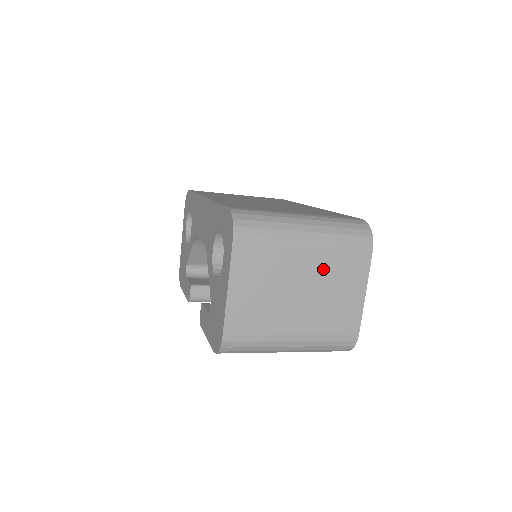
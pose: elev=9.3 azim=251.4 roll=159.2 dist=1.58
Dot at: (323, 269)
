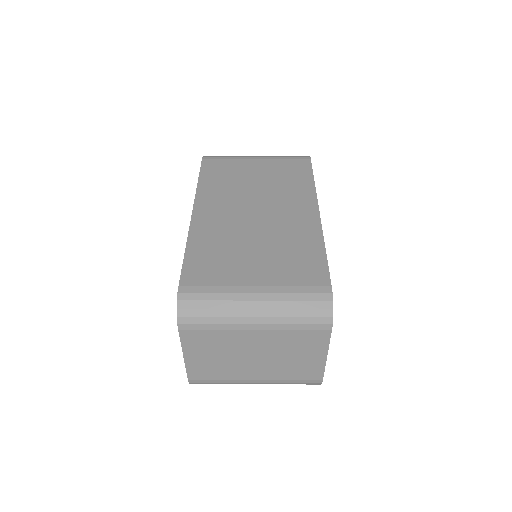
Dot at: (276, 343)
